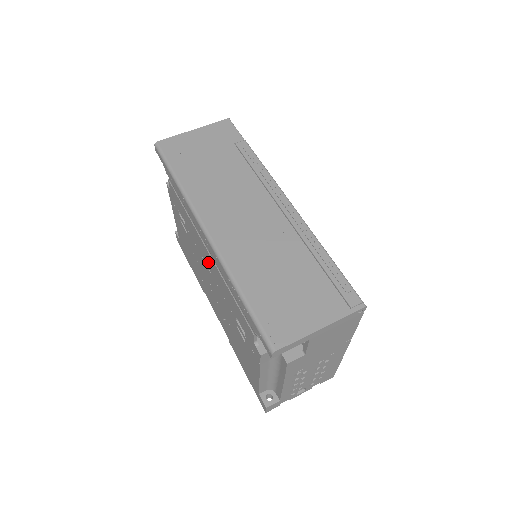
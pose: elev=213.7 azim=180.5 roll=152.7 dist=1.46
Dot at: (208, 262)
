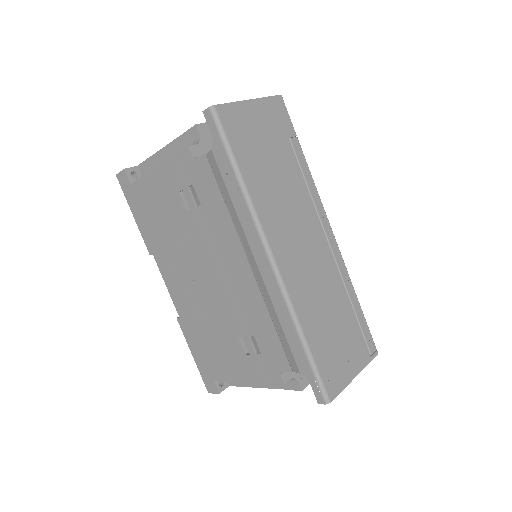
Dot at: (234, 271)
